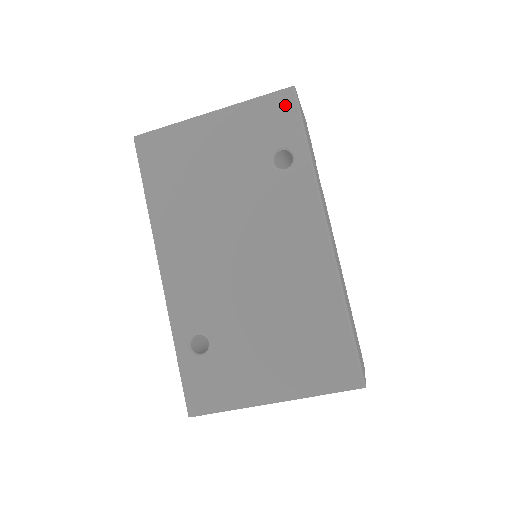
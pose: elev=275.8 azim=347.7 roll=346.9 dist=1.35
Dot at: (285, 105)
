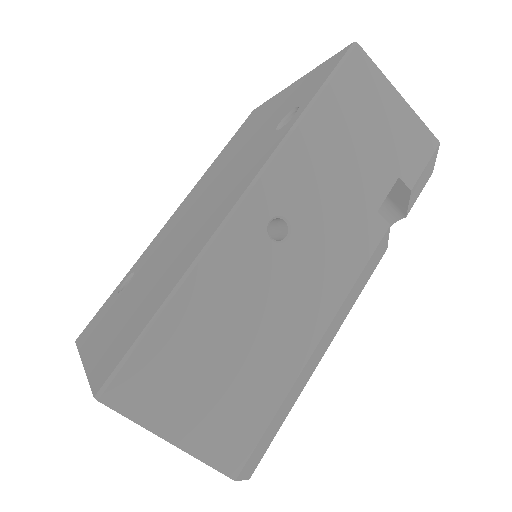
Dot at: (334, 63)
